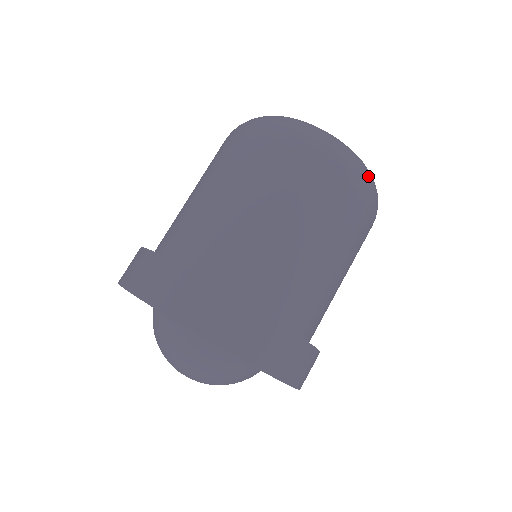
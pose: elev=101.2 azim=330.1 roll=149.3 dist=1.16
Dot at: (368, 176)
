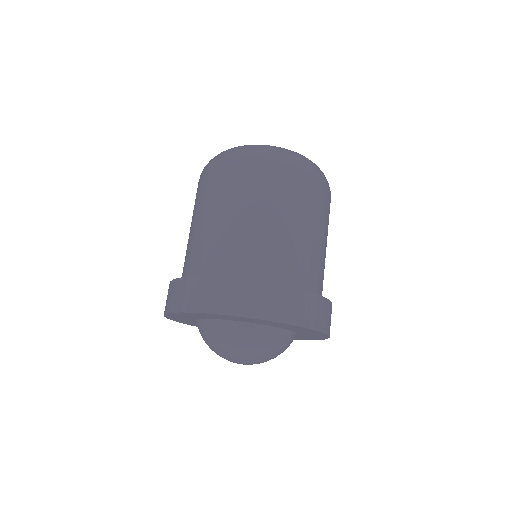
Dot at: (270, 151)
